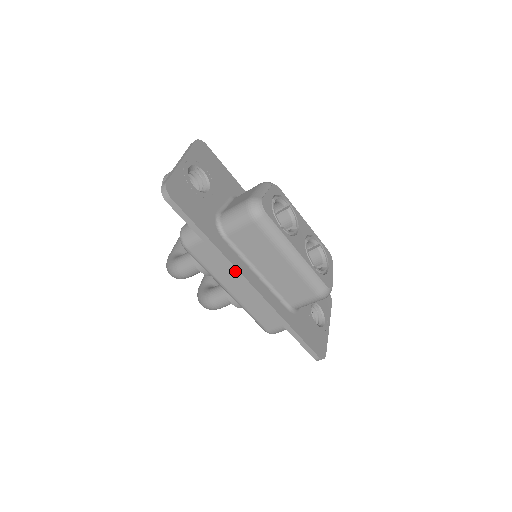
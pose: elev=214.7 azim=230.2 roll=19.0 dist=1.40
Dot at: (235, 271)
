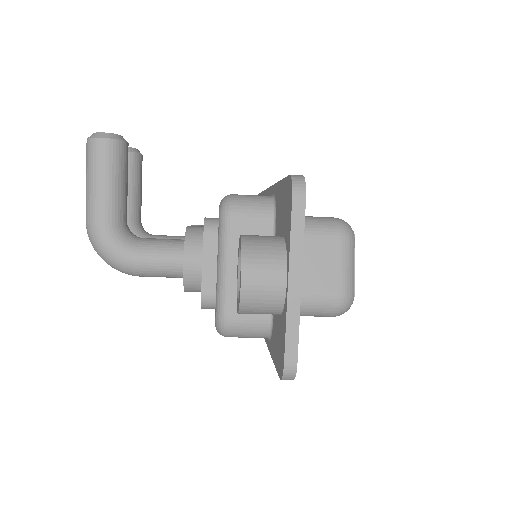
Dot at: occluded
